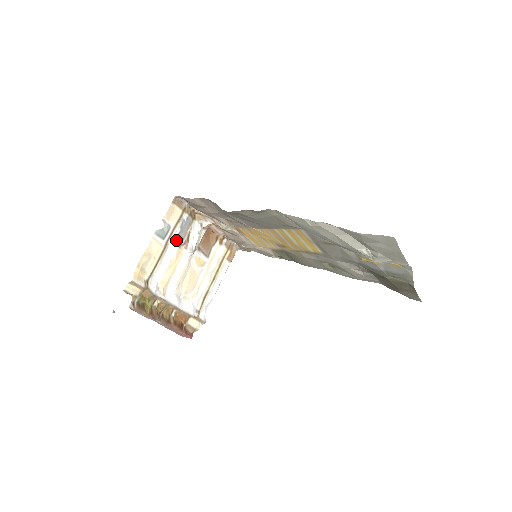
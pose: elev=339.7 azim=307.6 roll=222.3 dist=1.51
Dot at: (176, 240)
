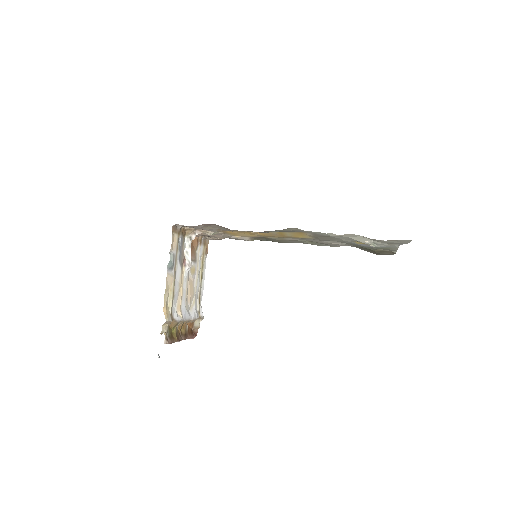
Dot at: (179, 264)
